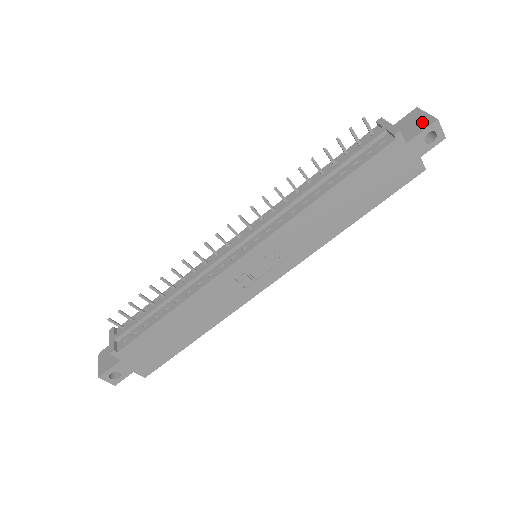
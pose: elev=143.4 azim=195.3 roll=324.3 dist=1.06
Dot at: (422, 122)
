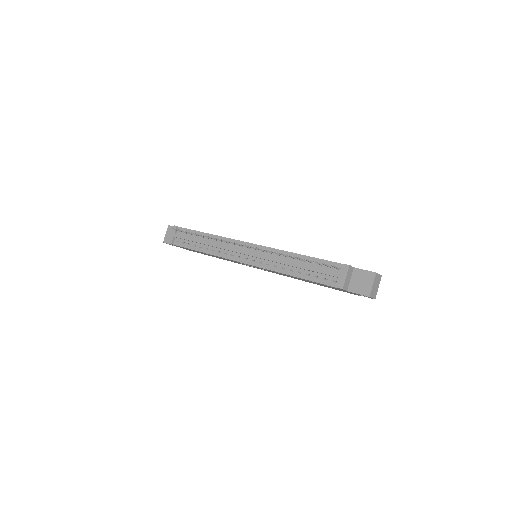
Dot at: (365, 288)
